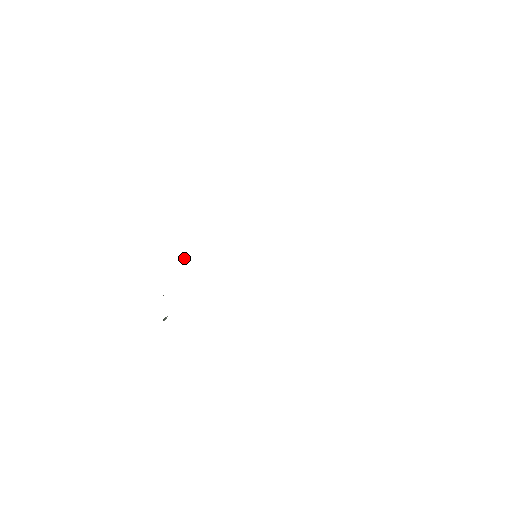
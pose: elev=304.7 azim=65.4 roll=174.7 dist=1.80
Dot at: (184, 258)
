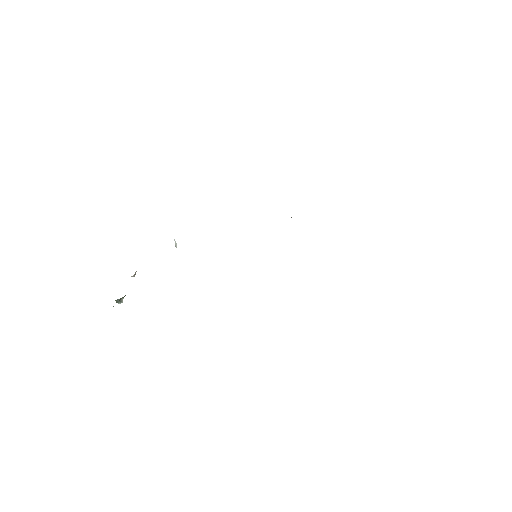
Dot at: (175, 244)
